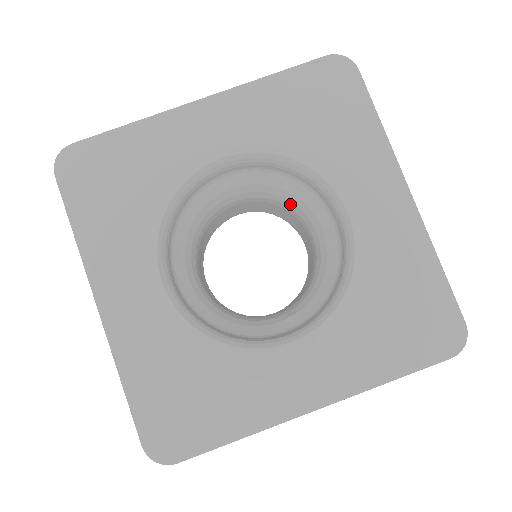
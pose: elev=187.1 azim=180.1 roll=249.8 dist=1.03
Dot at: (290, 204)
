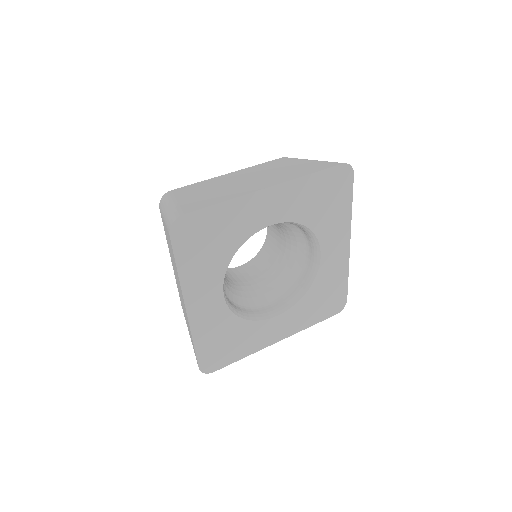
Dot at: (282, 227)
